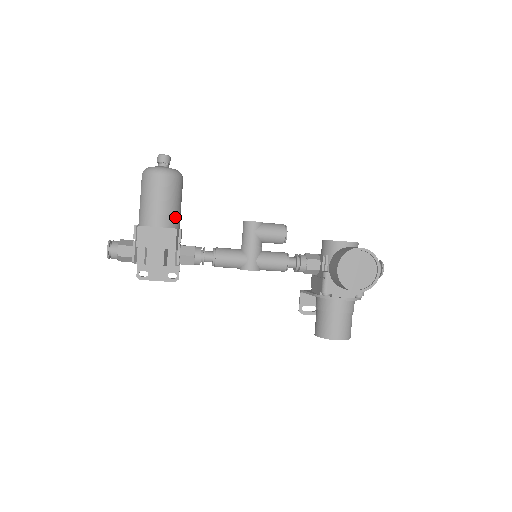
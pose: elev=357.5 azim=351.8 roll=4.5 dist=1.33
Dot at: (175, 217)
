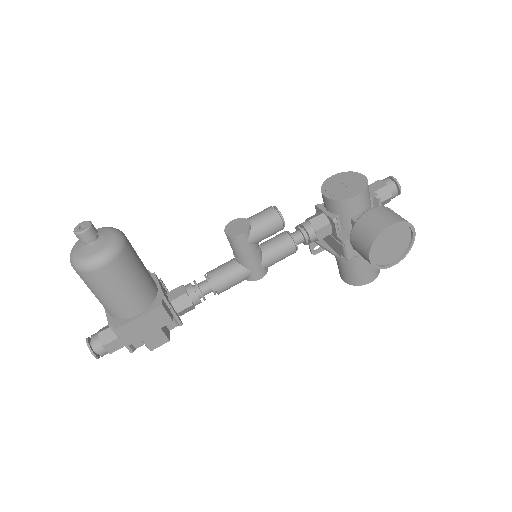
Dot at: (148, 288)
